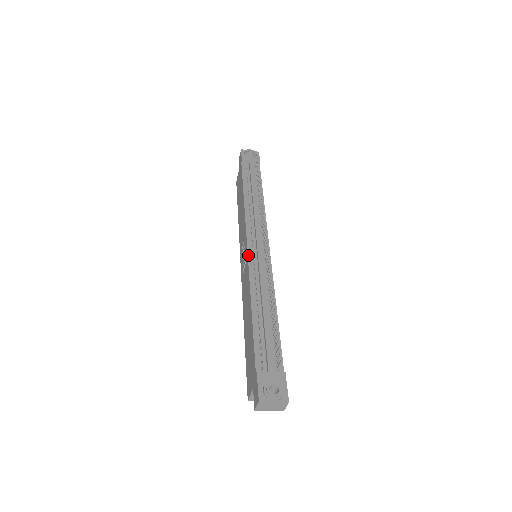
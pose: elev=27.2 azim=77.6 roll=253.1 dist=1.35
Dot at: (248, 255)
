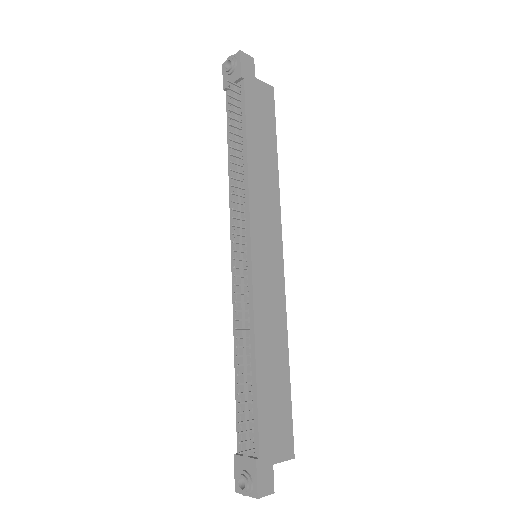
Dot at: (232, 275)
